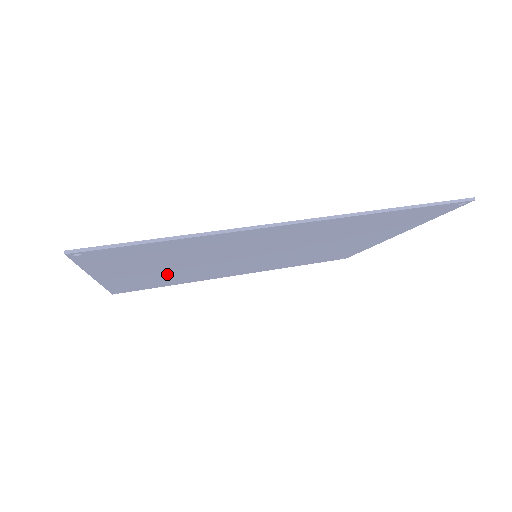
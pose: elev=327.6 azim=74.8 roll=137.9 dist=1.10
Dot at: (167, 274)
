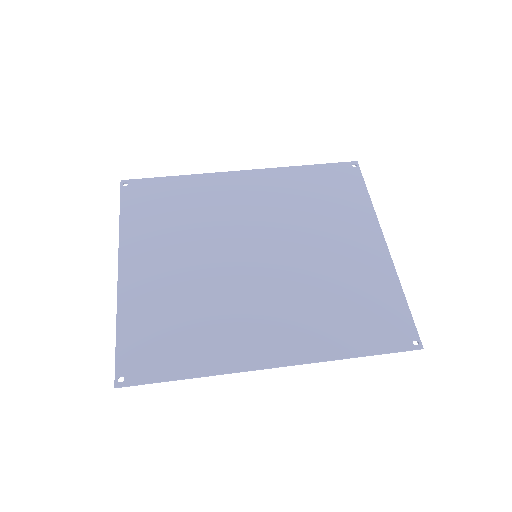
Dot at: (177, 243)
